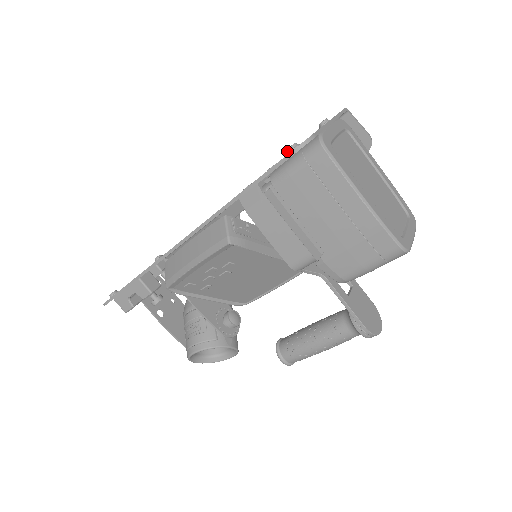
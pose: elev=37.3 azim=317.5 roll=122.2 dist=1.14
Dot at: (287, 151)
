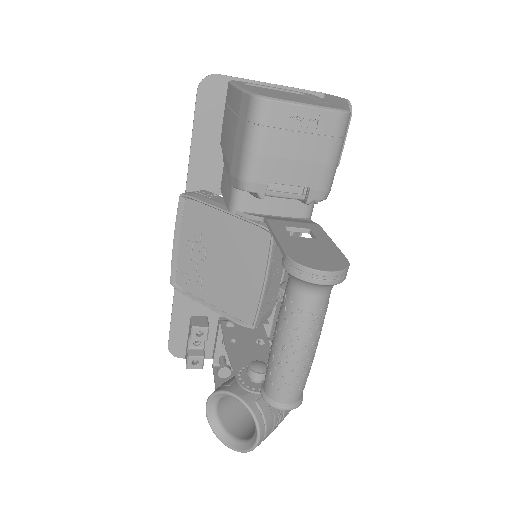
Dot at: (207, 98)
